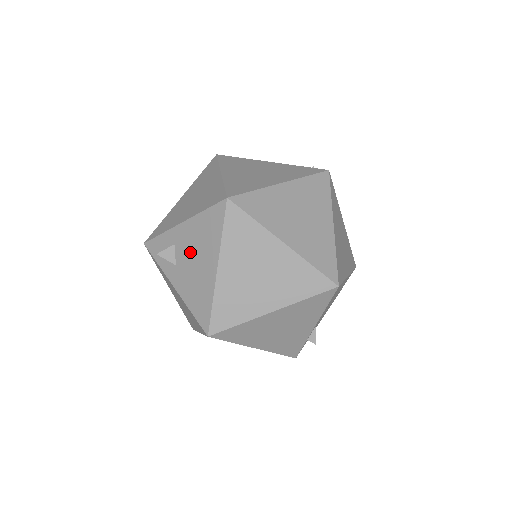
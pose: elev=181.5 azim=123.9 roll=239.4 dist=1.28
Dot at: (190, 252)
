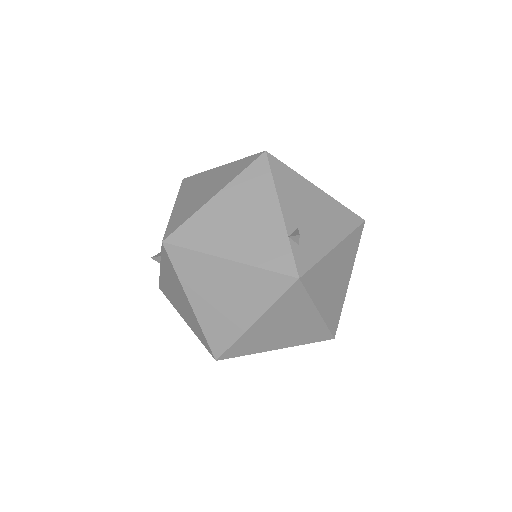
Dot at: occluded
